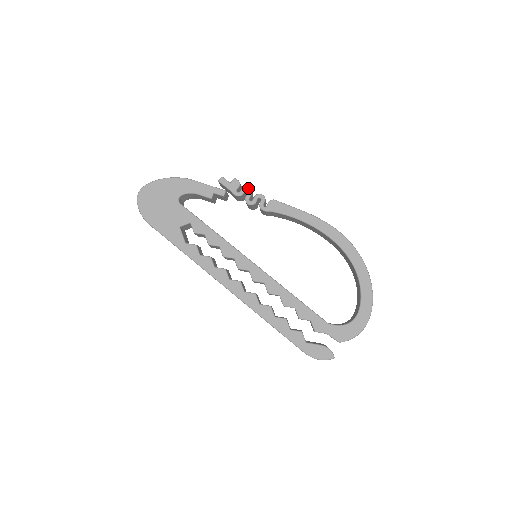
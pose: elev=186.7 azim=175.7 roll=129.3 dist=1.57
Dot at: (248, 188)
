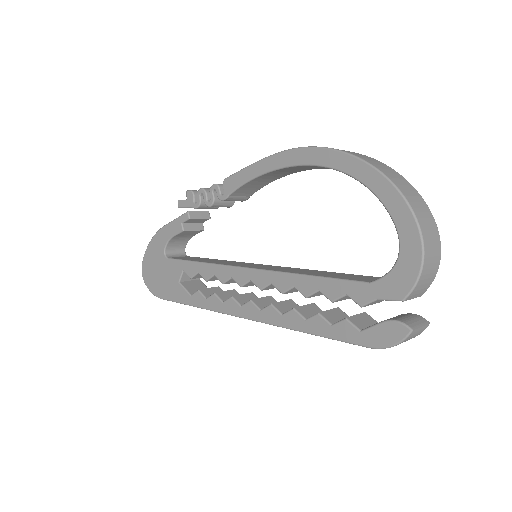
Dot at: (200, 190)
